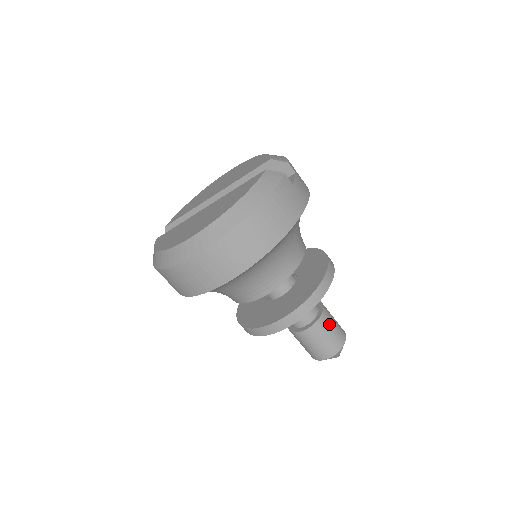
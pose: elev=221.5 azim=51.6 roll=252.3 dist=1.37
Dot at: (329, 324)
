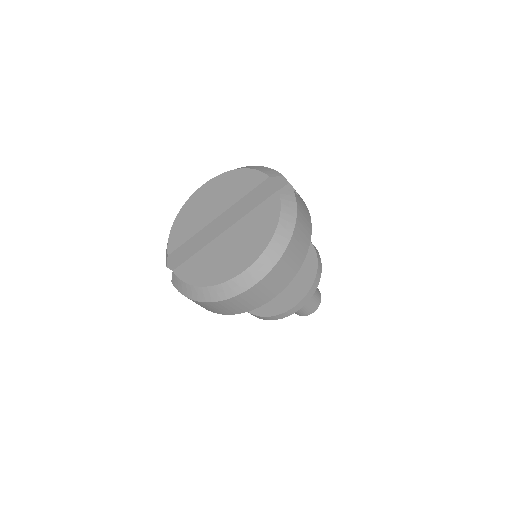
Dot at: occluded
